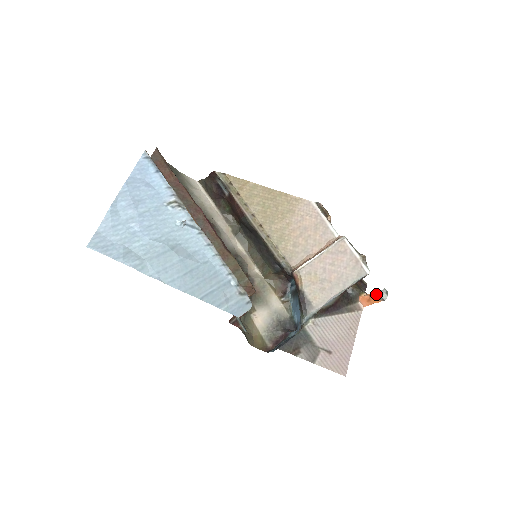
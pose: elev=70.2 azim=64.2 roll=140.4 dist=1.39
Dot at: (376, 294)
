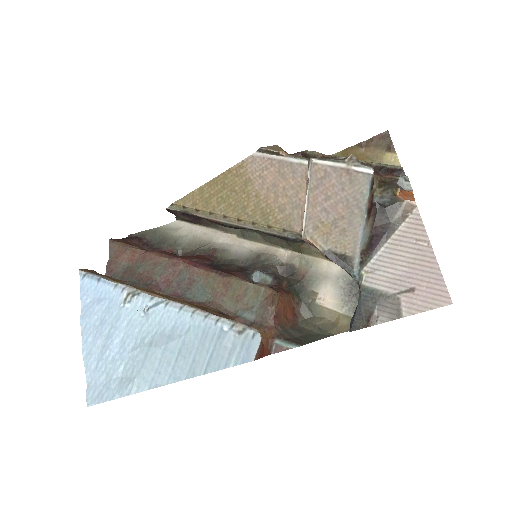
Dot at: occluded
